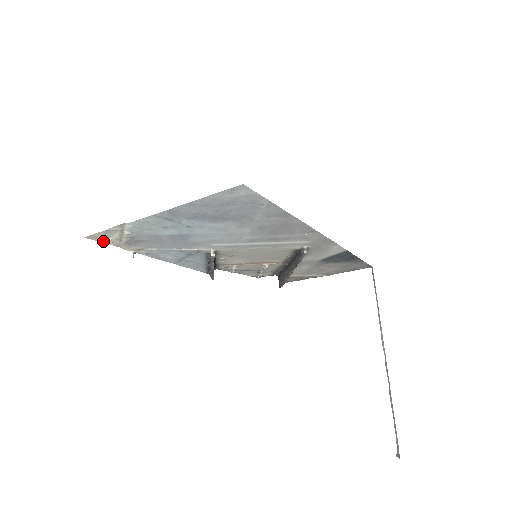
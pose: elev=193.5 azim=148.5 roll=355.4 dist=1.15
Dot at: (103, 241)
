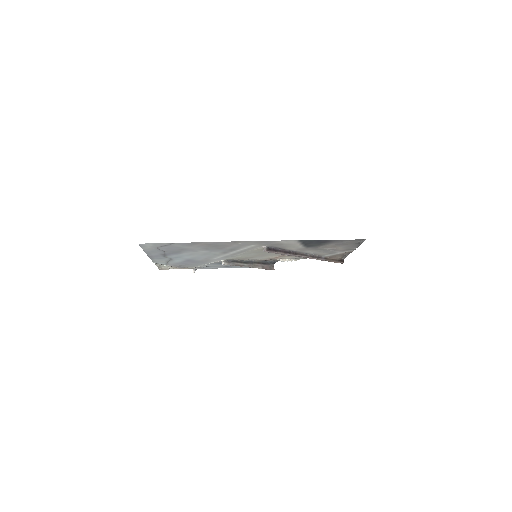
Dot at: occluded
